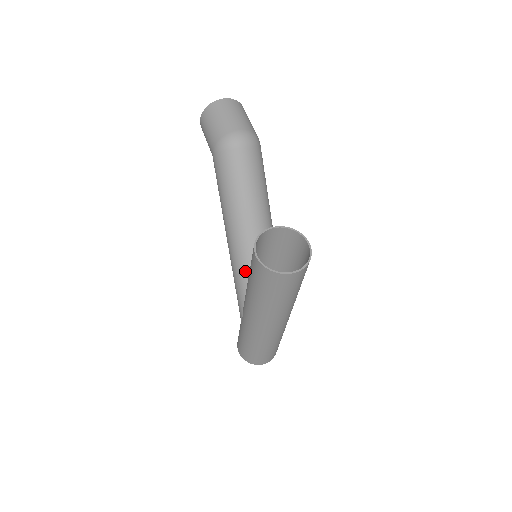
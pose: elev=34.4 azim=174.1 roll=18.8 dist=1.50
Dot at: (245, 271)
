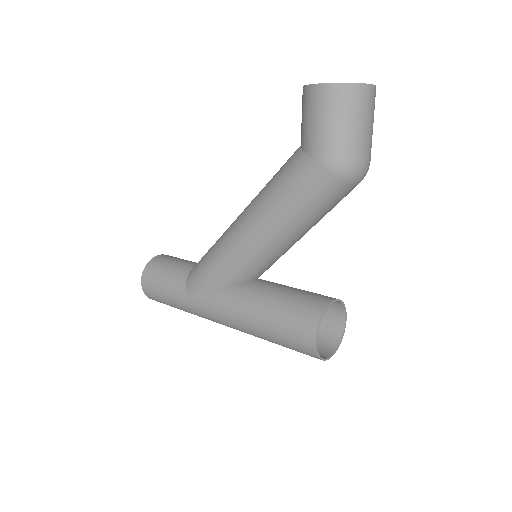
Dot at: (242, 275)
